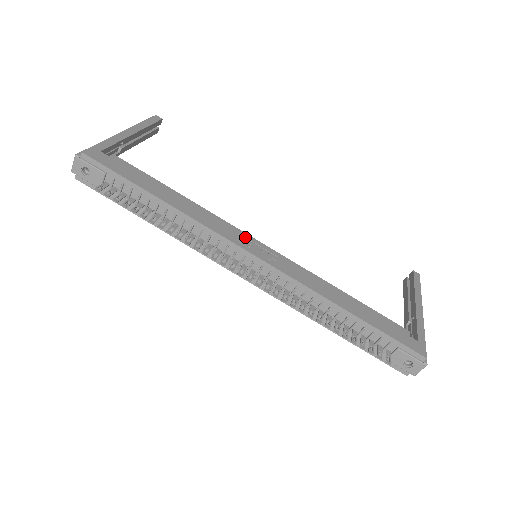
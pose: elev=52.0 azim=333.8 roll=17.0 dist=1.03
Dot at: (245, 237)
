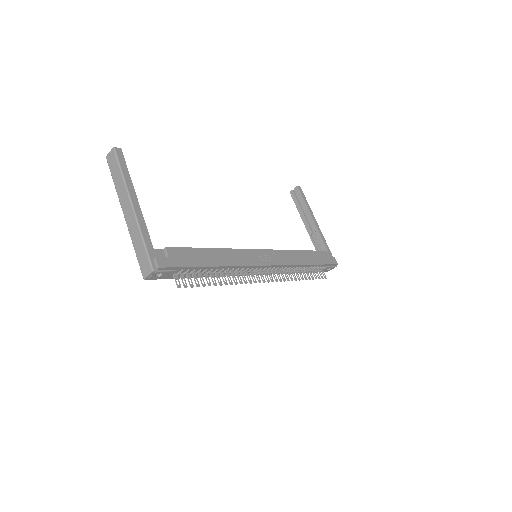
Dot at: (256, 253)
